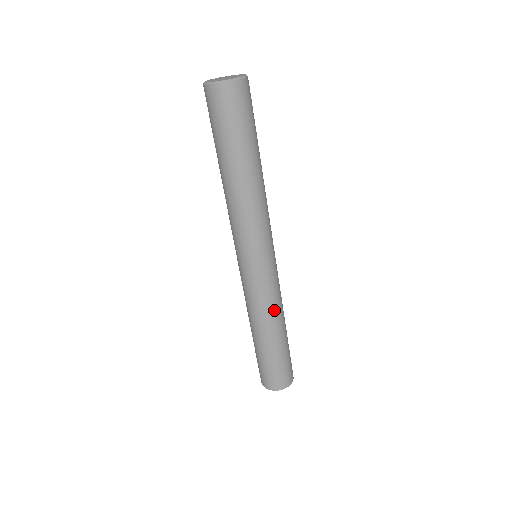
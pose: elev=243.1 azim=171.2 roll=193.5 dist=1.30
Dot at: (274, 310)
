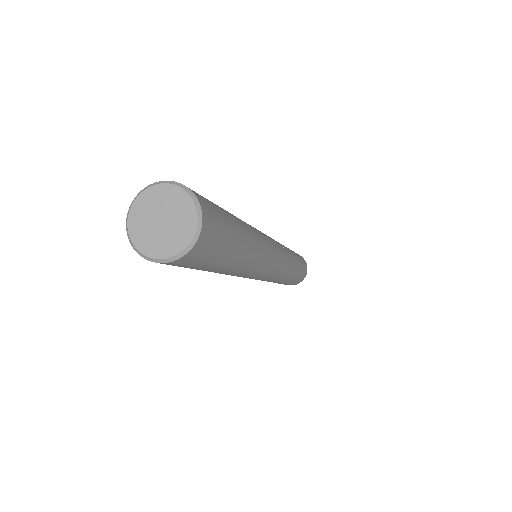
Dot at: (278, 280)
